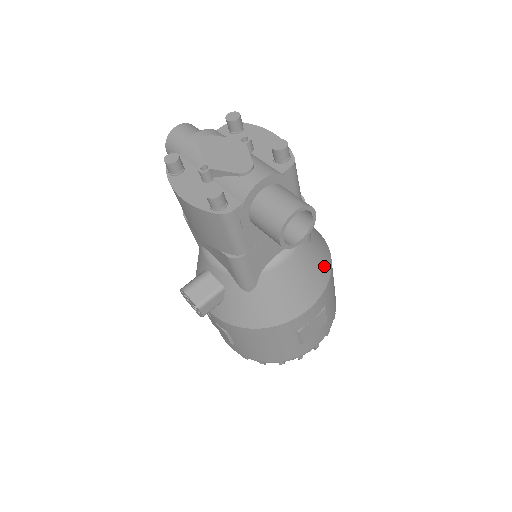
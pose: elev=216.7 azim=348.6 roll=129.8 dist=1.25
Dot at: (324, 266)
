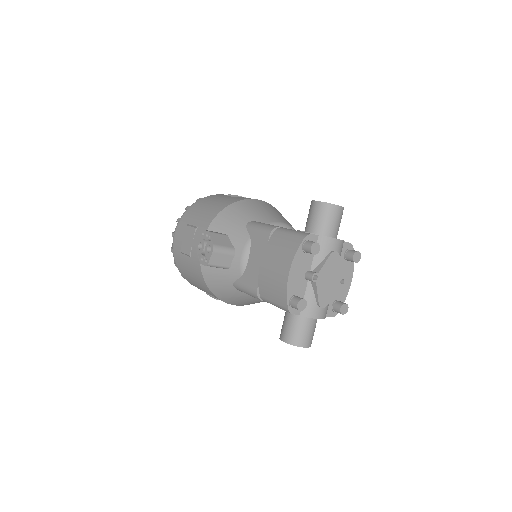
Dot at: occluded
